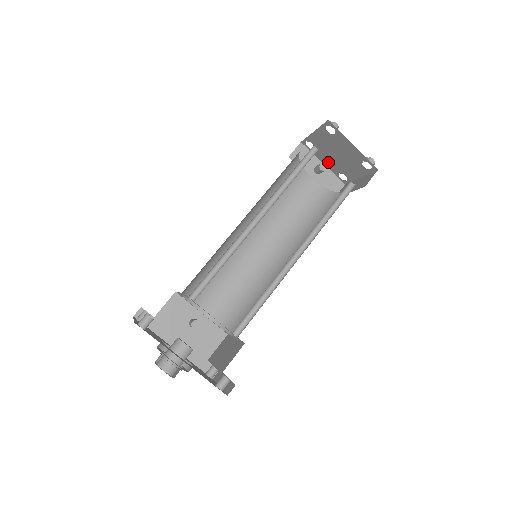
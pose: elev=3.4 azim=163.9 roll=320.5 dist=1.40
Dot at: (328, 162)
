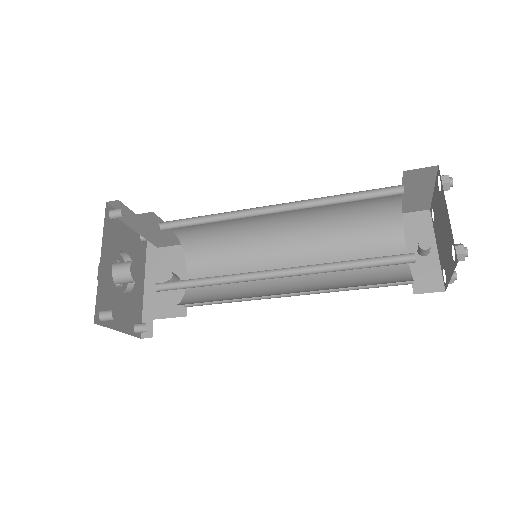
Dot at: (439, 246)
